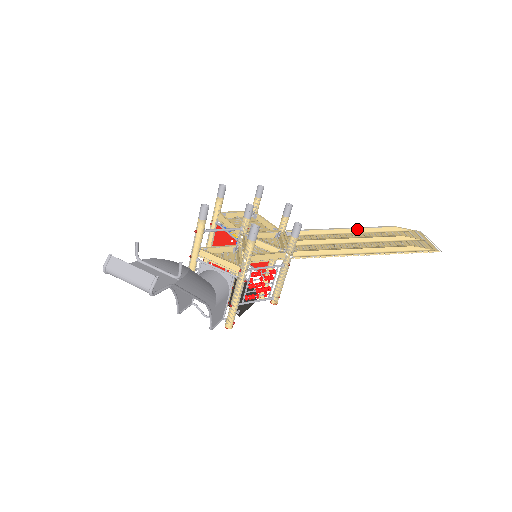
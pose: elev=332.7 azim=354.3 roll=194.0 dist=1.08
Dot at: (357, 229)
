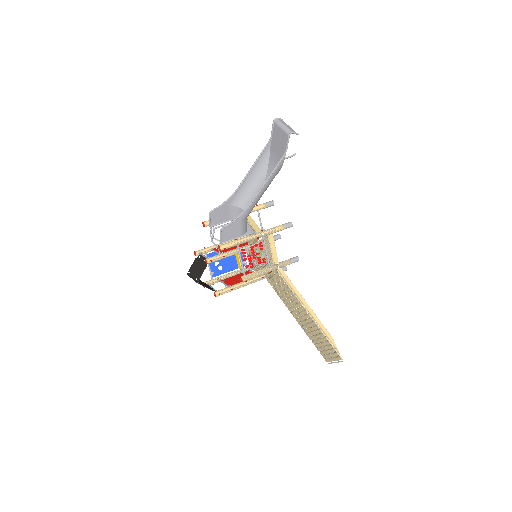
Dot at: occluded
